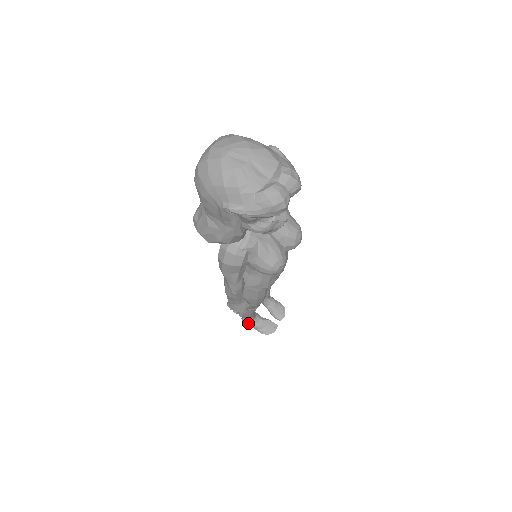
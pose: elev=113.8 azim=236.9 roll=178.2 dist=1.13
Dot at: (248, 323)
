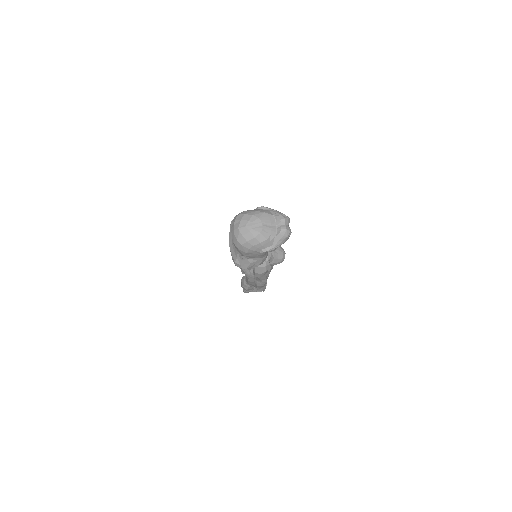
Dot at: (250, 291)
